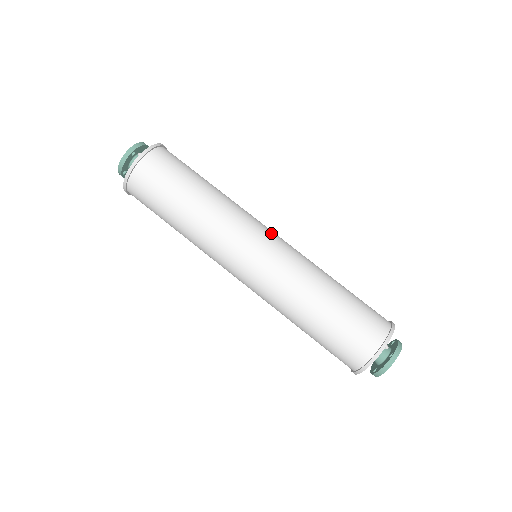
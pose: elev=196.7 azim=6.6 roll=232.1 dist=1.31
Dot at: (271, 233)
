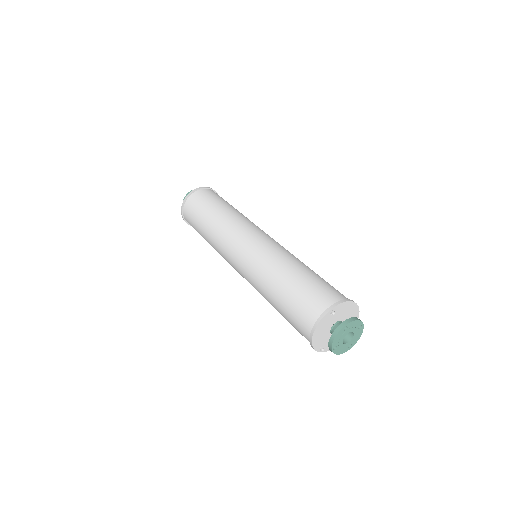
Dot at: (265, 234)
